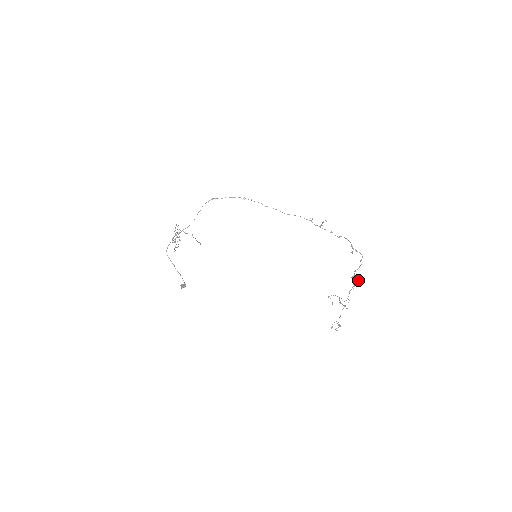
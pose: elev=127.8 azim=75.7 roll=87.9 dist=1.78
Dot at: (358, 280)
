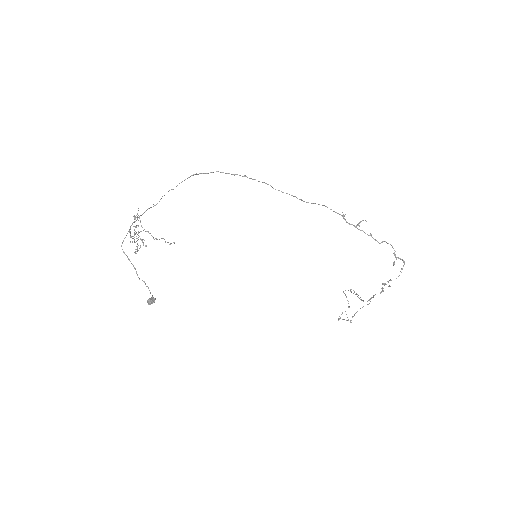
Dot at: (390, 286)
